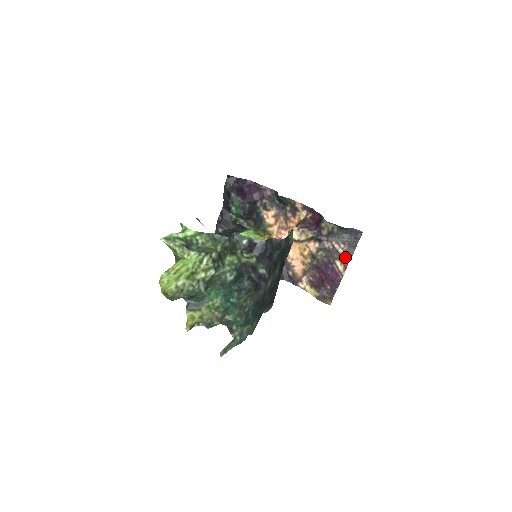
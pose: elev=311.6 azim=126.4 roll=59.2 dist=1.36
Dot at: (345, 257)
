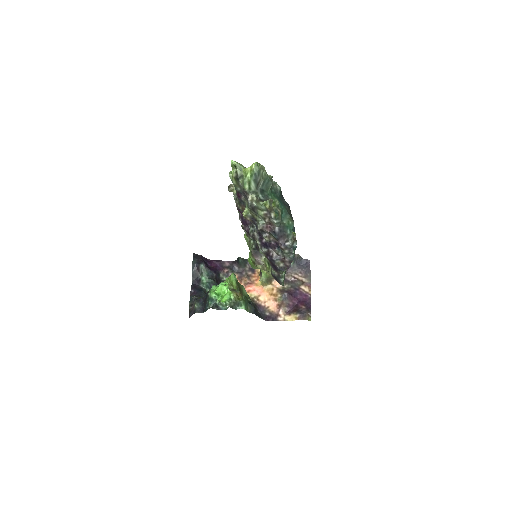
Dot at: (306, 281)
